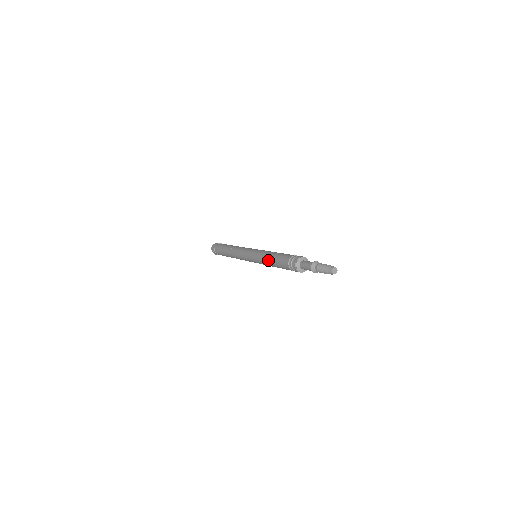
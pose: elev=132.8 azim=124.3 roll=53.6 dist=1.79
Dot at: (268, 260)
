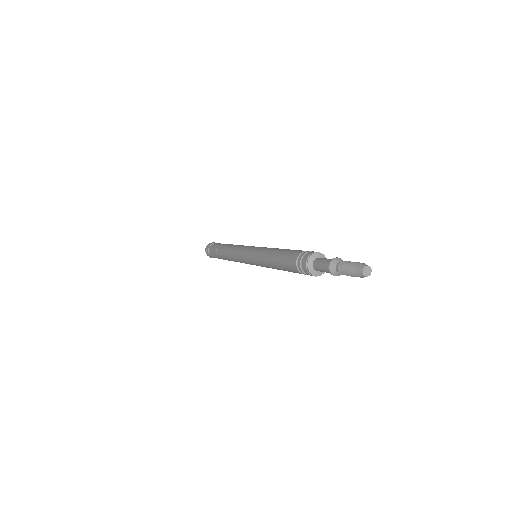
Dot at: (270, 256)
